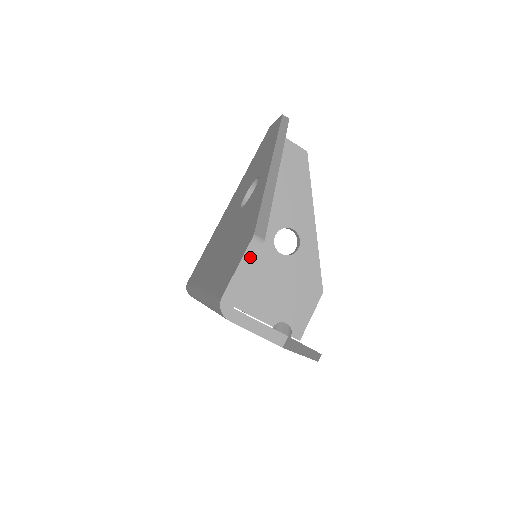
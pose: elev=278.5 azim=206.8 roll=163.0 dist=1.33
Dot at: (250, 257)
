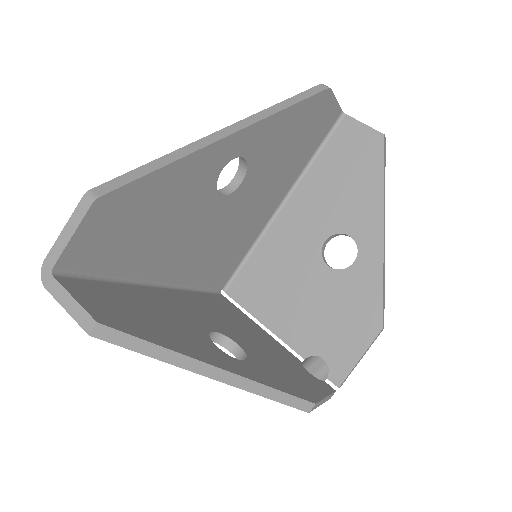
Dot at: (78, 217)
